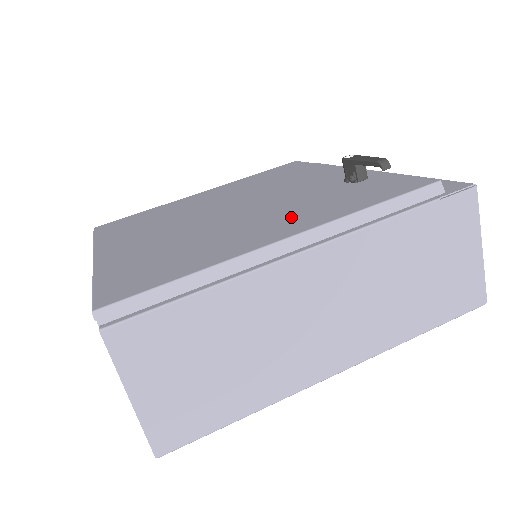
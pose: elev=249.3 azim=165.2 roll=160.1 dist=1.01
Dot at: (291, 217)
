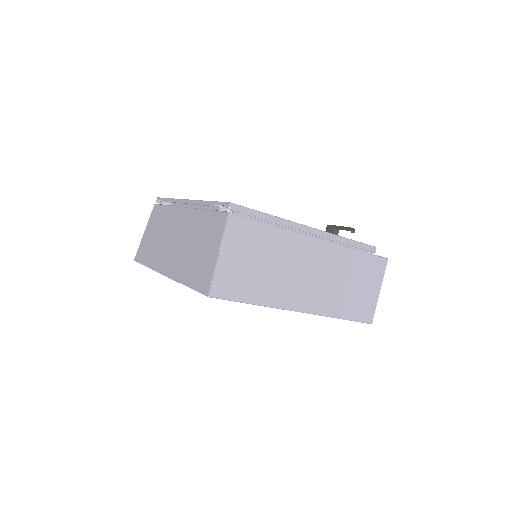
Dot at: occluded
